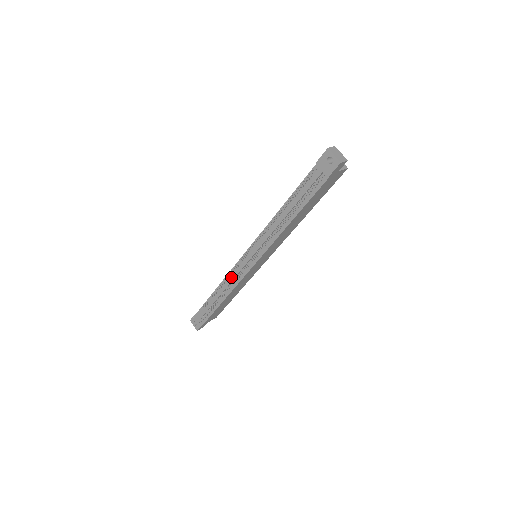
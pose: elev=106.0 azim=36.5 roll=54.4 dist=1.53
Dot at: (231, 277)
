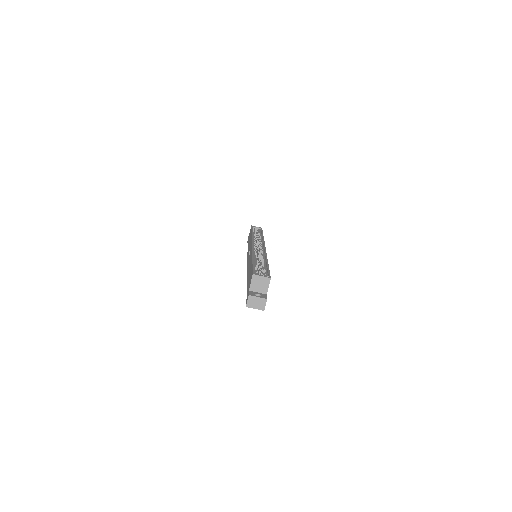
Dot at: occluded
